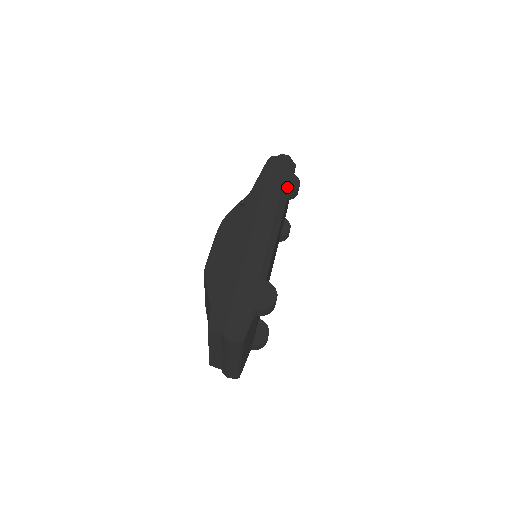
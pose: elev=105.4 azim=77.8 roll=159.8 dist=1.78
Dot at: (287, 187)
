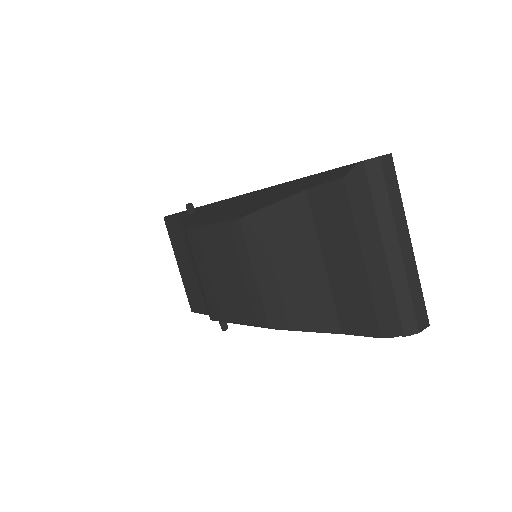
Dot at: occluded
